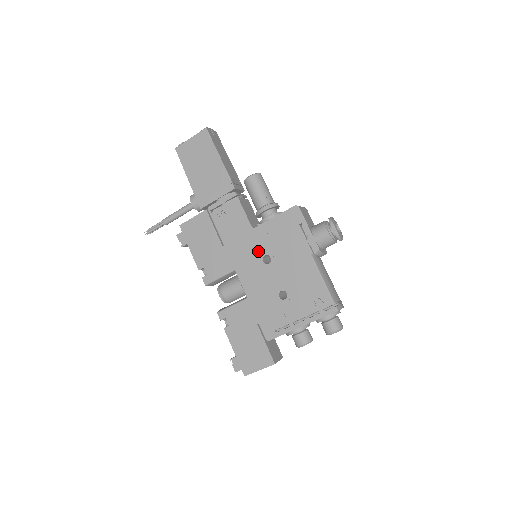
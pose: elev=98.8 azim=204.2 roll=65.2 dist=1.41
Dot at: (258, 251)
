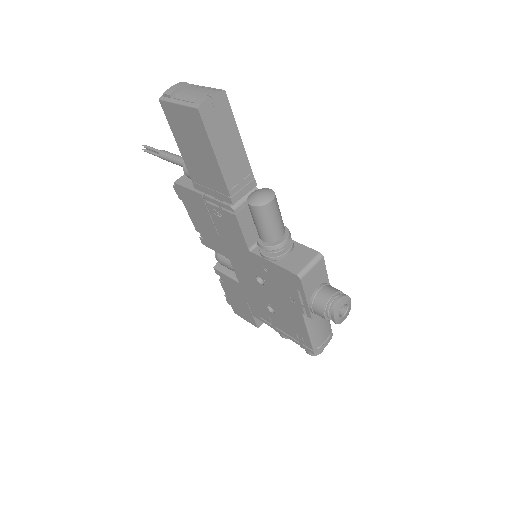
Dot at: (252, 269)
